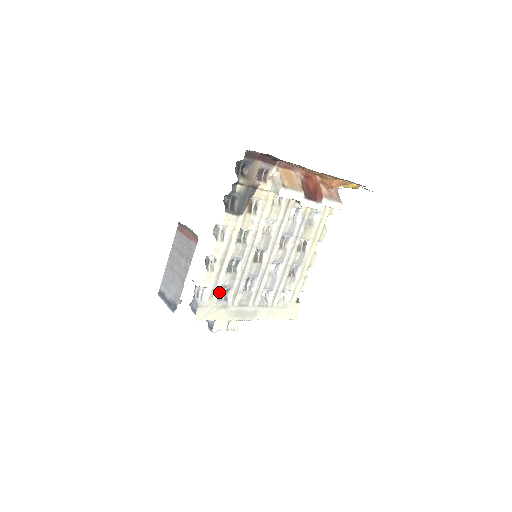
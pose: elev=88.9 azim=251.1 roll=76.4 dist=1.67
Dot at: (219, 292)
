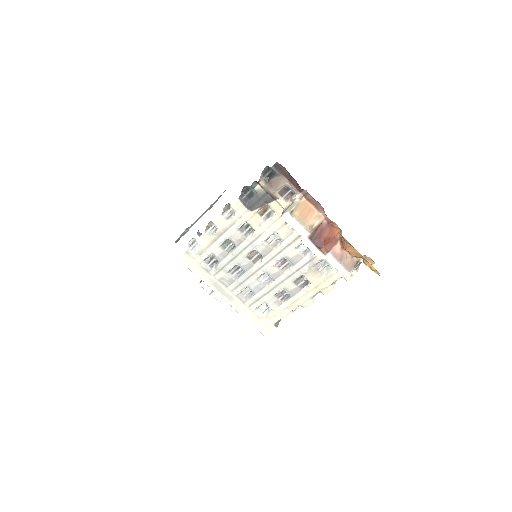
Dot at: (207, 256)
